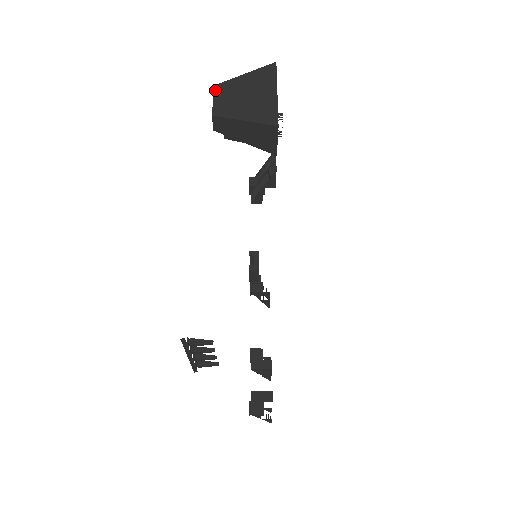
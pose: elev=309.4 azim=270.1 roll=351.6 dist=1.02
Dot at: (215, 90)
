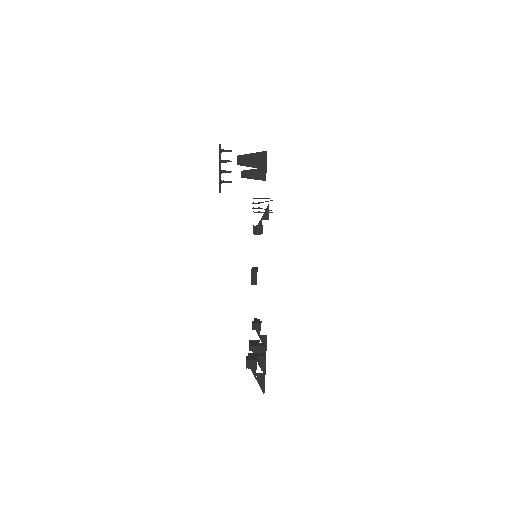
Dot at: occluded
